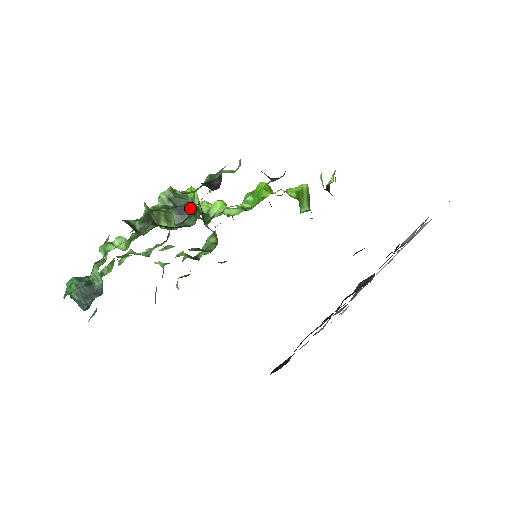
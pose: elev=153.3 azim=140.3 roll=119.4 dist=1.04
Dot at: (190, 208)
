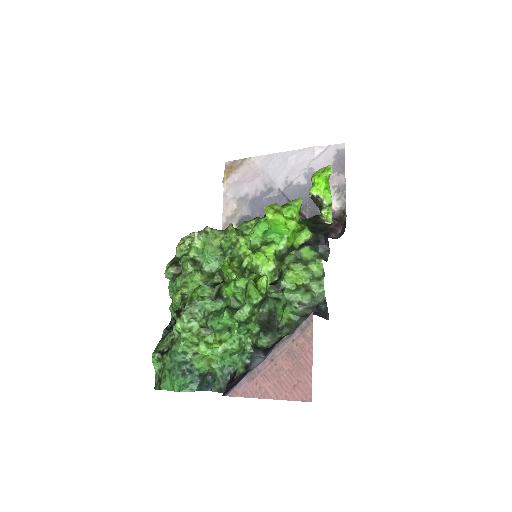
Dot at: (272, 298)
